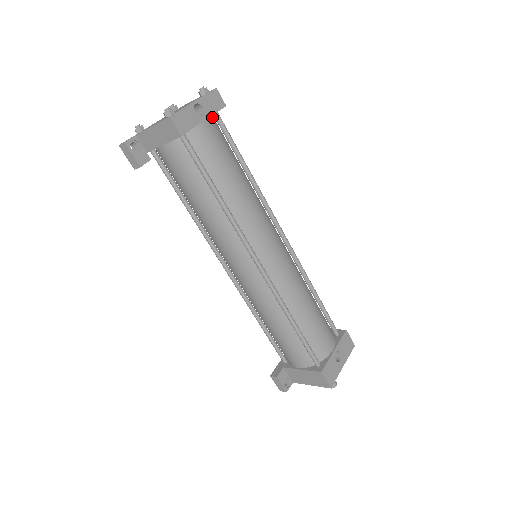
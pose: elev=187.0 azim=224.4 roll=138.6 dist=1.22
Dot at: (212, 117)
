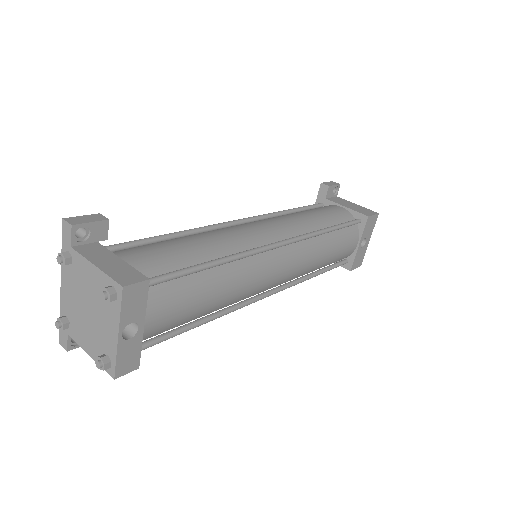
Dot at: occluded
